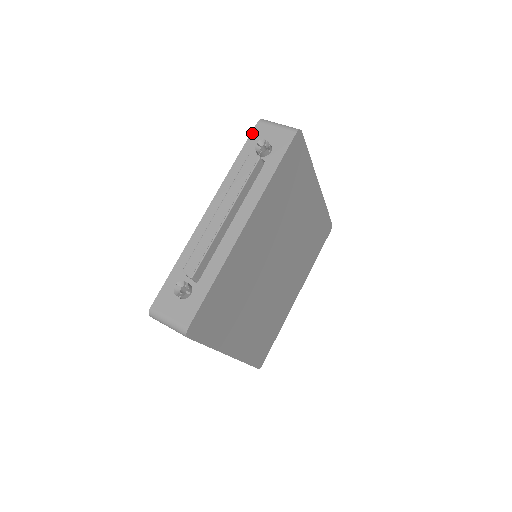
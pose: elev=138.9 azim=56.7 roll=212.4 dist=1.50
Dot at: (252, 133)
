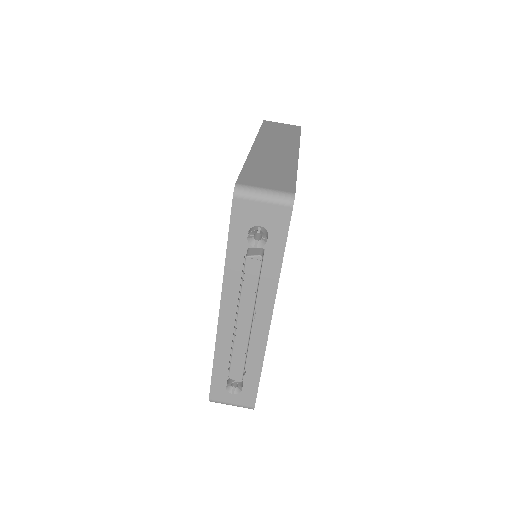
Dot at: (232, 215)
